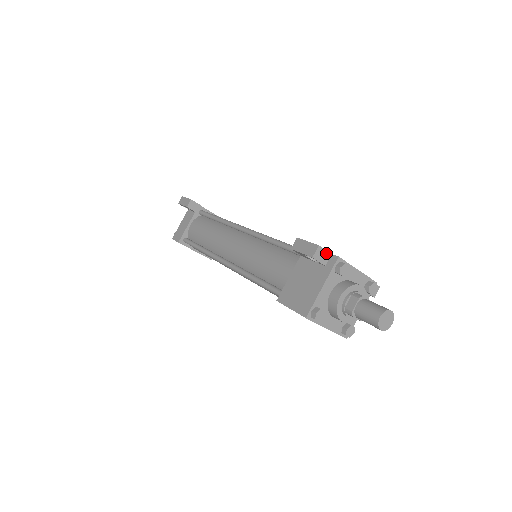
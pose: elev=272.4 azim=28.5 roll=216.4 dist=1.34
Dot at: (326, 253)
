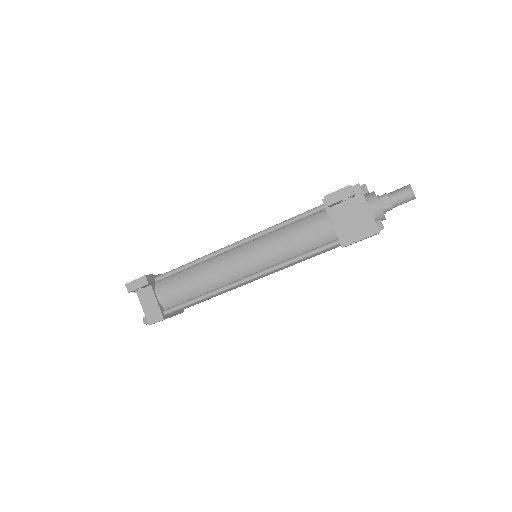
Dot at: (352, 188)
